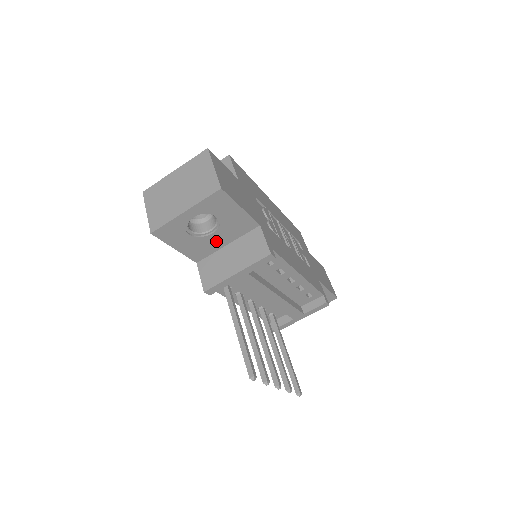
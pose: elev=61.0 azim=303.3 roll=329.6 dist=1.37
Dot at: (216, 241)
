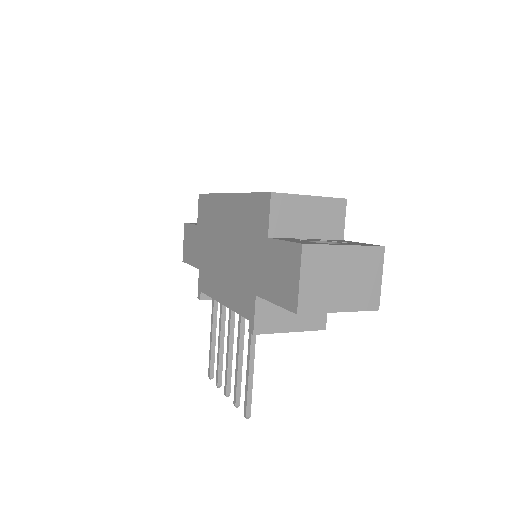
Dot at: occluded
